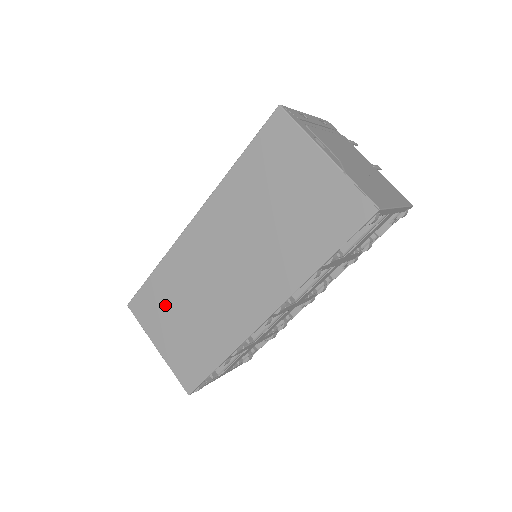
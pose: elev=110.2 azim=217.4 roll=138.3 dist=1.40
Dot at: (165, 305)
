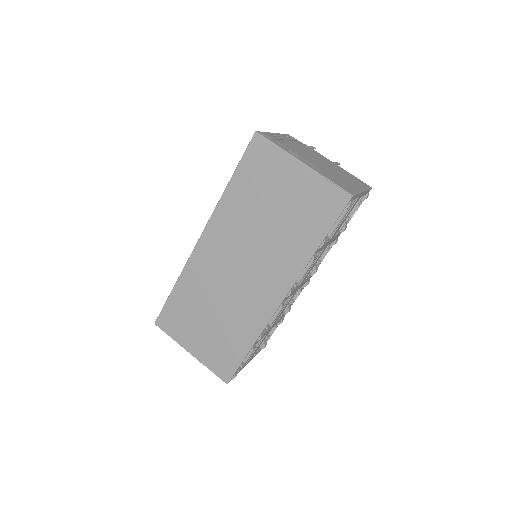
Dot at: (190, 314)
